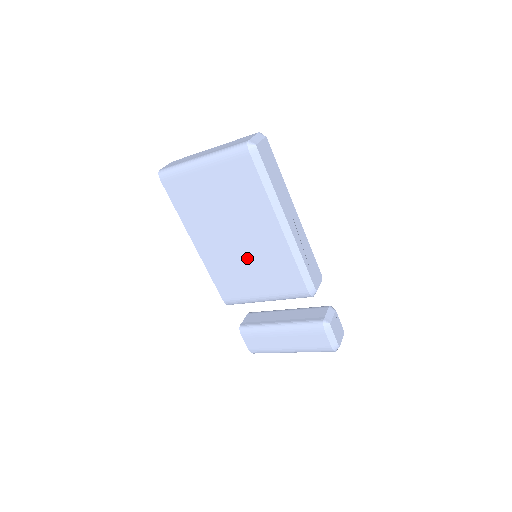
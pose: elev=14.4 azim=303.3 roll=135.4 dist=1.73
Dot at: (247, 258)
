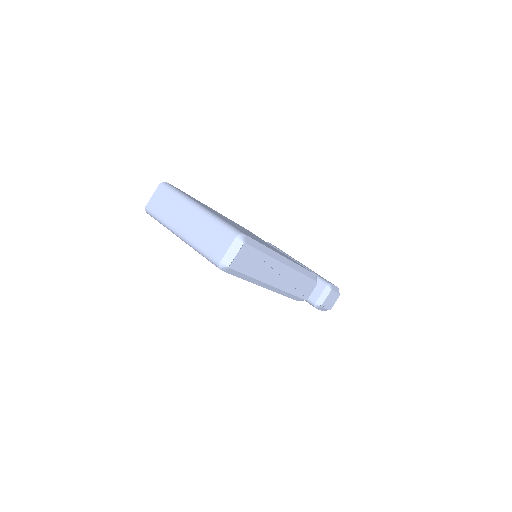
Dot at: occluded
